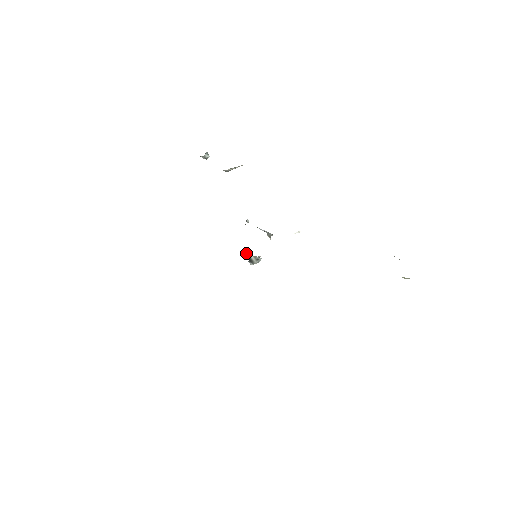
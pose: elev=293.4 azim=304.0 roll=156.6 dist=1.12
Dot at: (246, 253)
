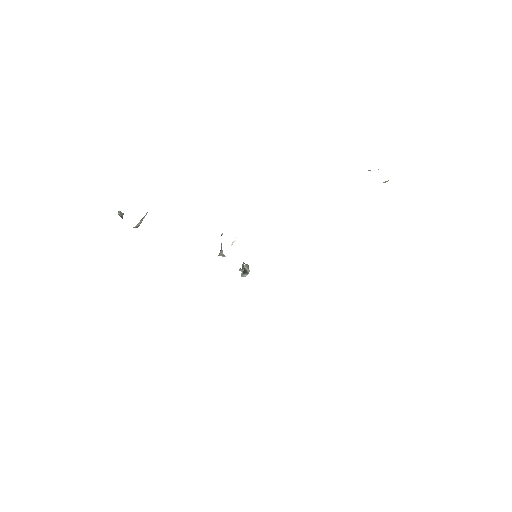
Dot at: occluded
